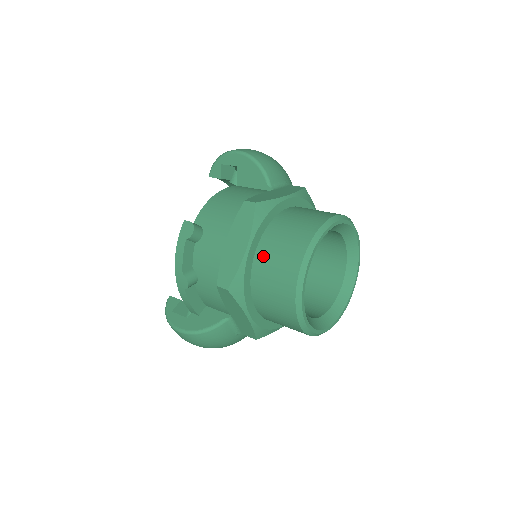
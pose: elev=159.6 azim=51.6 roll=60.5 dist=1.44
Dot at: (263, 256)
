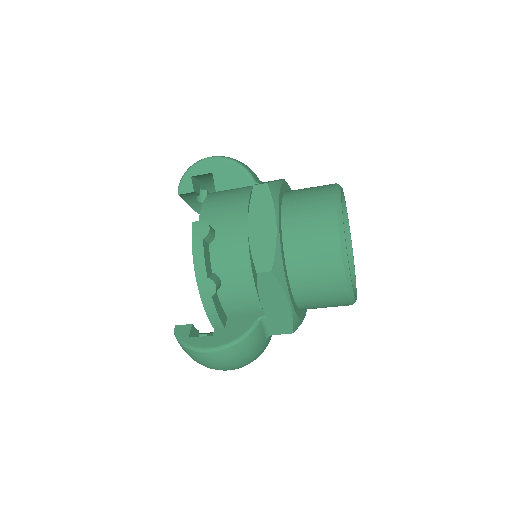
Dot at: (292, 231)
